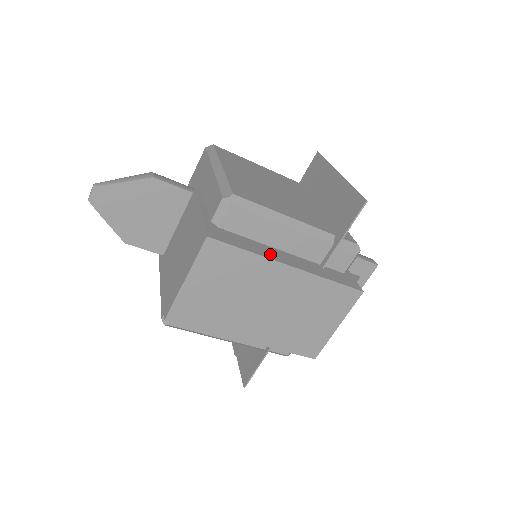
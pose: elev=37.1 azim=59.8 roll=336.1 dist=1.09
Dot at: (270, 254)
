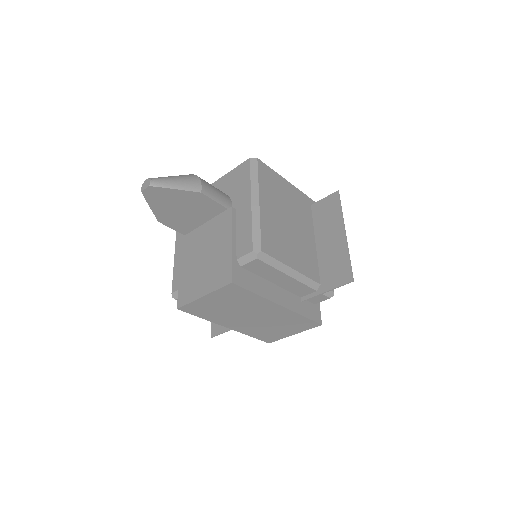
Dot at: (270, 294)
